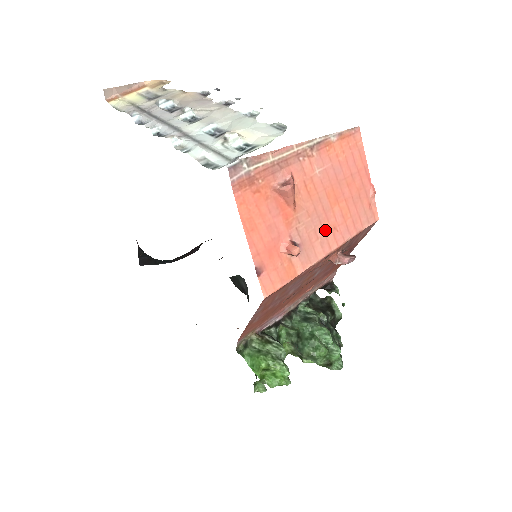
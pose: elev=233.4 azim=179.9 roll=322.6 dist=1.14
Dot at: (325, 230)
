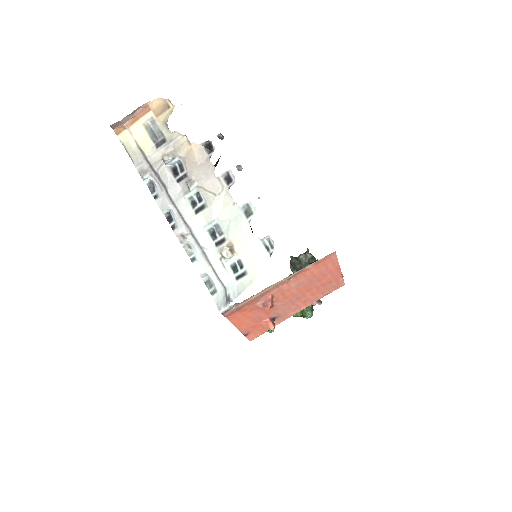
Dot at: (297, 305)
